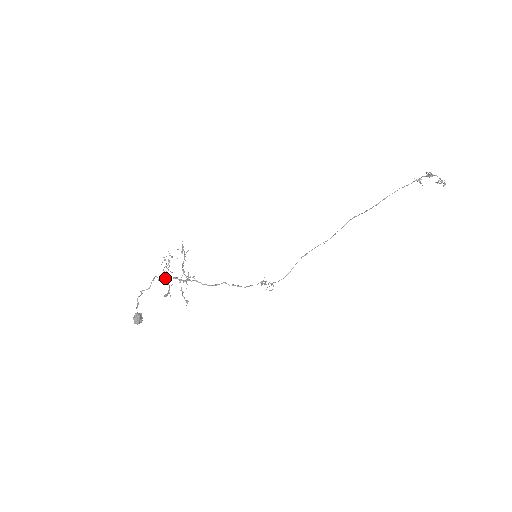
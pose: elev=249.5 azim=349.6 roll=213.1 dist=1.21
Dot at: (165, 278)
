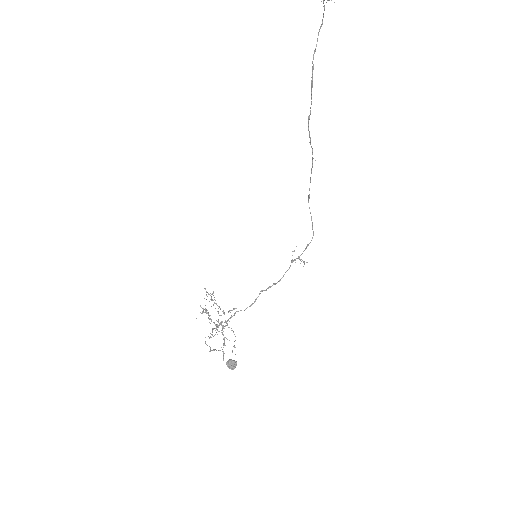
Dot at: occluded
